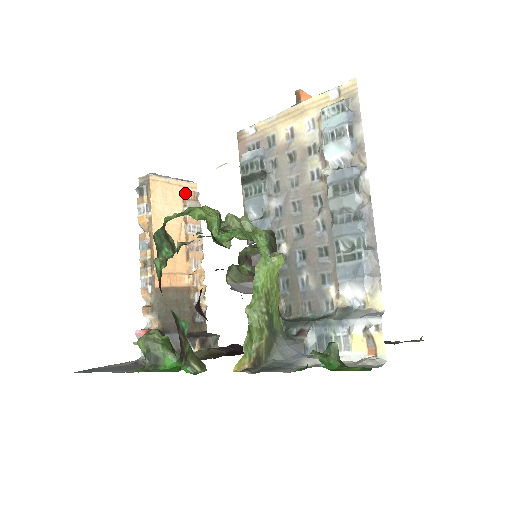
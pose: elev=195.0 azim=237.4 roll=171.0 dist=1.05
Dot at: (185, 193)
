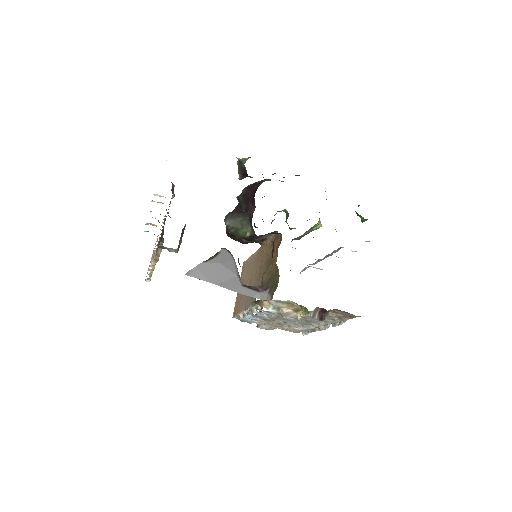
Dot at: occluded
